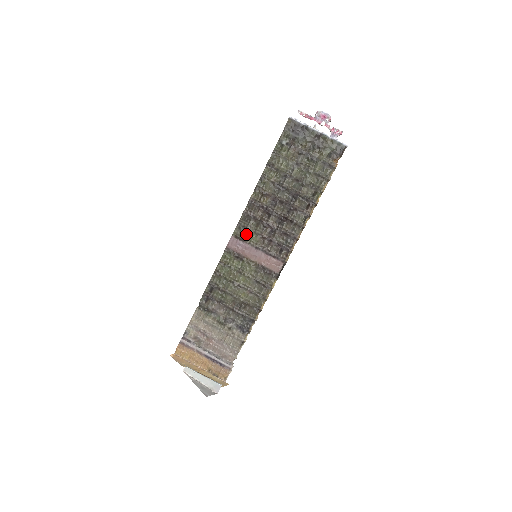
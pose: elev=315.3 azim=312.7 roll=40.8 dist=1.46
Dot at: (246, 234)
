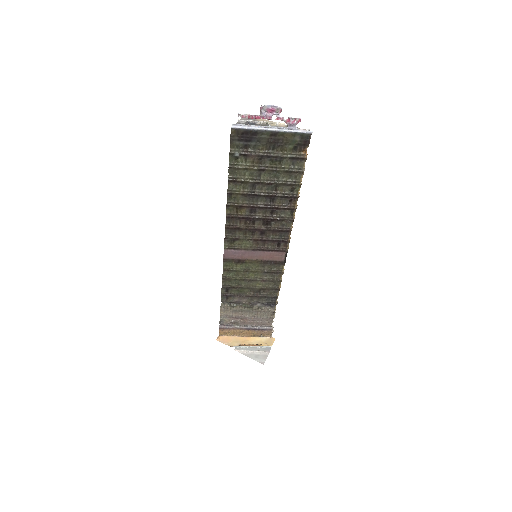
Dot at: (237, 244)
